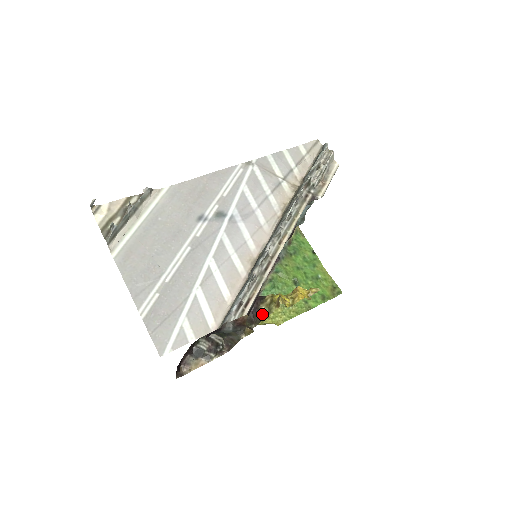
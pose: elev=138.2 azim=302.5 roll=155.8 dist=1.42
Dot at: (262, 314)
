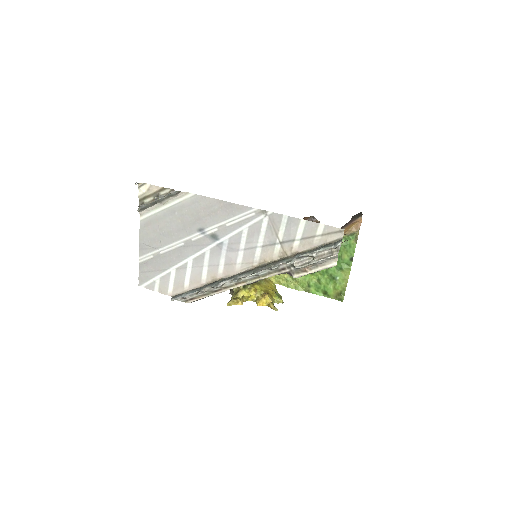
Dot at: (232, 291)
